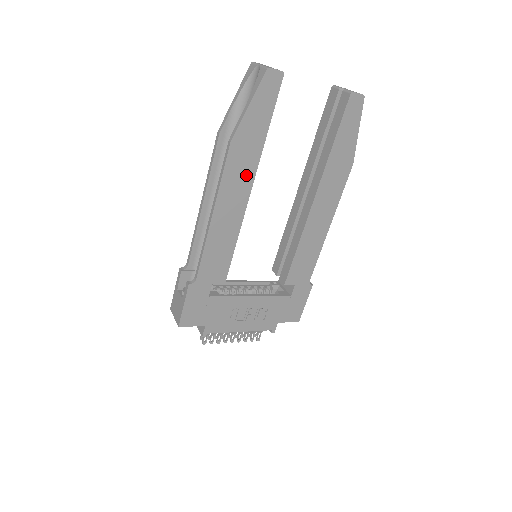
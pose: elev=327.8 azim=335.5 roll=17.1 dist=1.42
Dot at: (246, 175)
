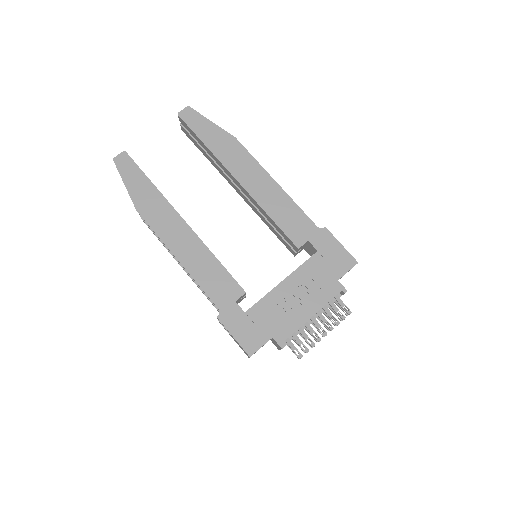
Dot at: (169, 216)
